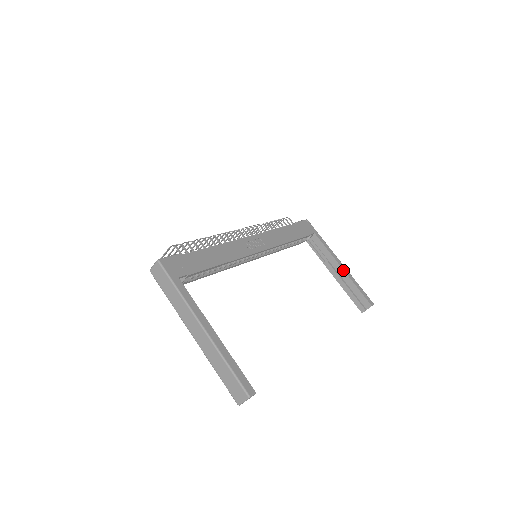
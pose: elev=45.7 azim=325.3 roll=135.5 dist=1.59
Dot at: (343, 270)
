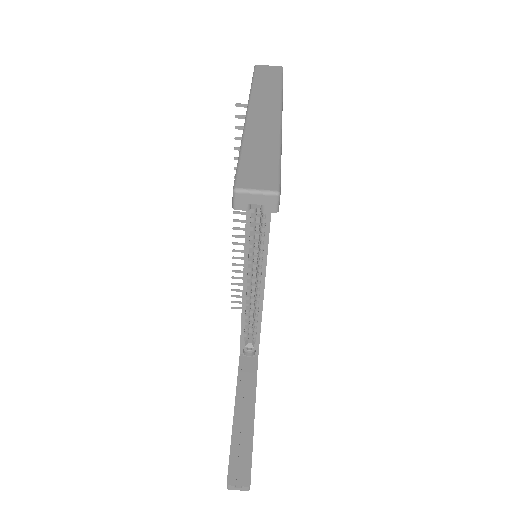
Dot at: (254, 415)
